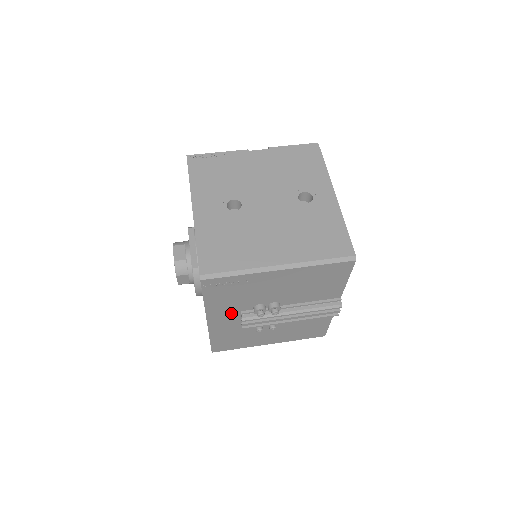
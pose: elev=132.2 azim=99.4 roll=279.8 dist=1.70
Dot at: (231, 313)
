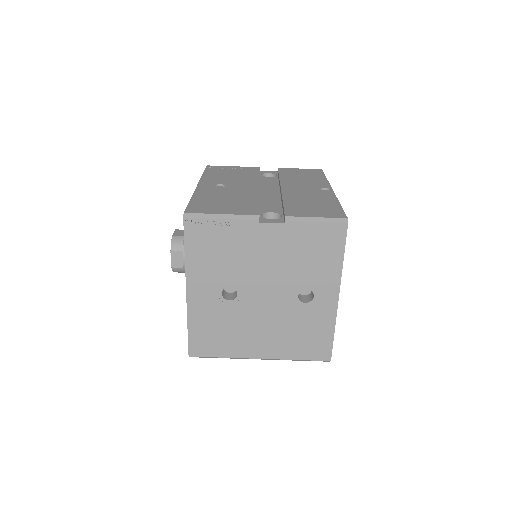
Dot at: occluded
